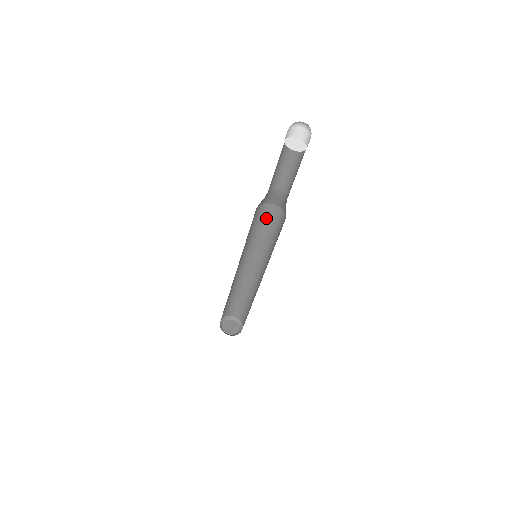
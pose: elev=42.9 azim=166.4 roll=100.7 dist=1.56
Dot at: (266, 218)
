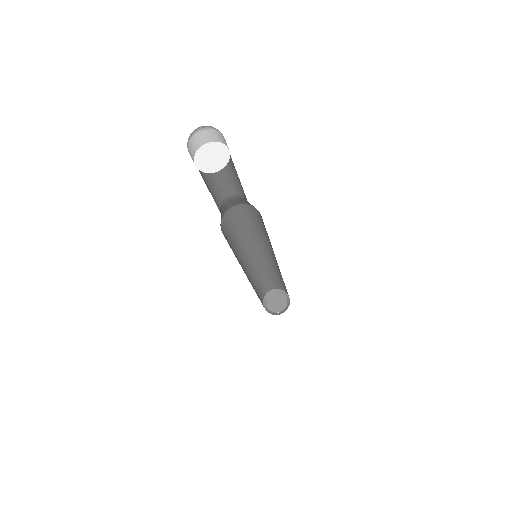
Dot at: (249, 216)
